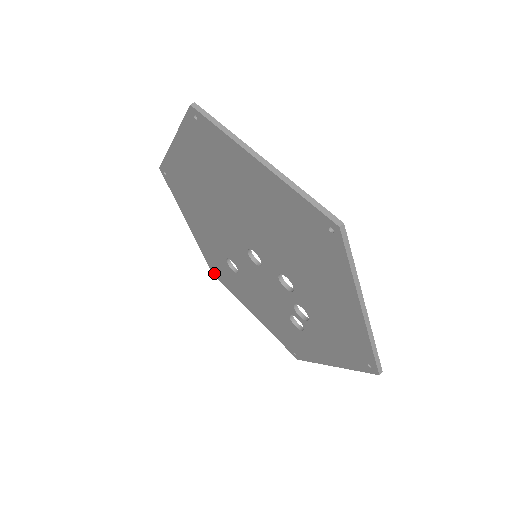
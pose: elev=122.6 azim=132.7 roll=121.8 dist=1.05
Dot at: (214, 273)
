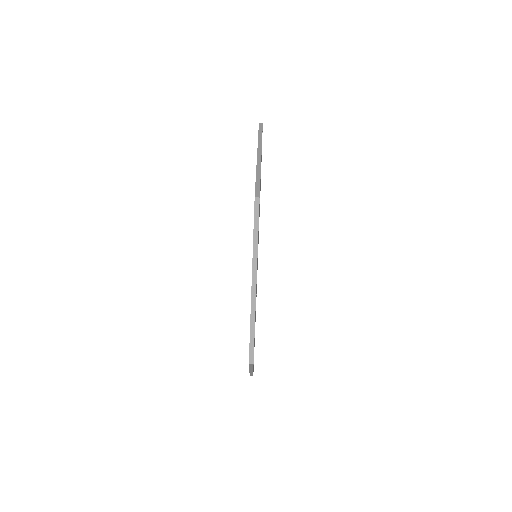
Dot at: occluded
